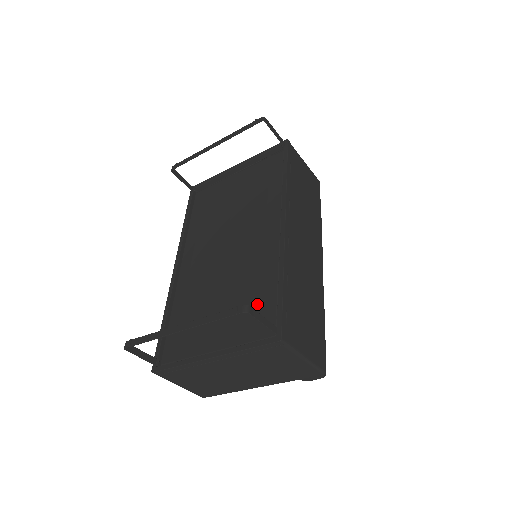
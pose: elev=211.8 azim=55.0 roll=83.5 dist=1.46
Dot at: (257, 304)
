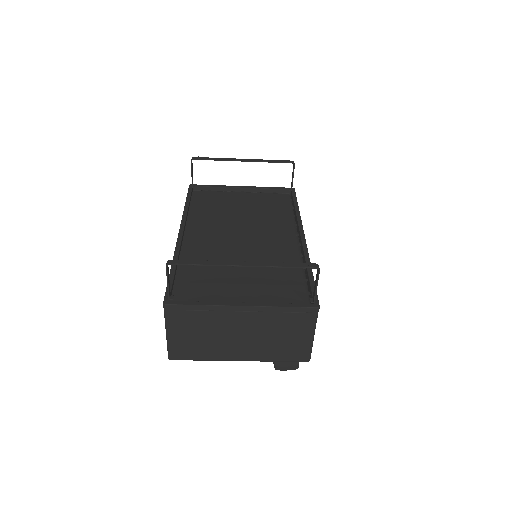
Dot at: (284, 281)
